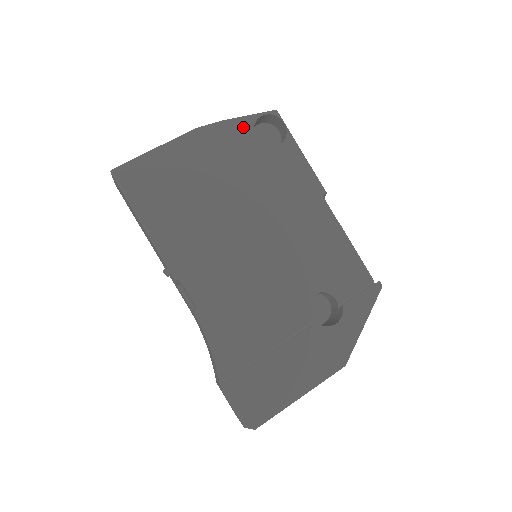
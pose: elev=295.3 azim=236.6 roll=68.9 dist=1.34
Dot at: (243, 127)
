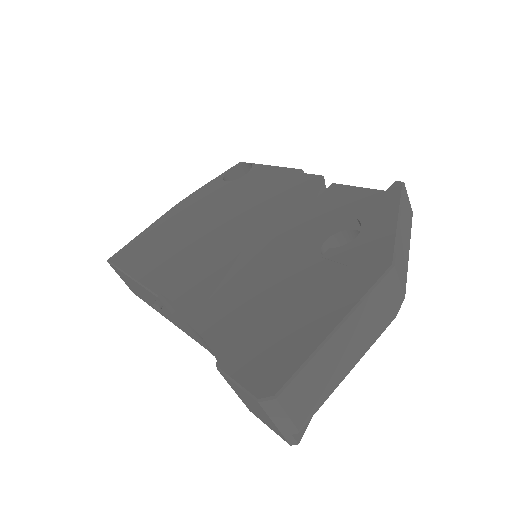
Dot at: (214, 183)
